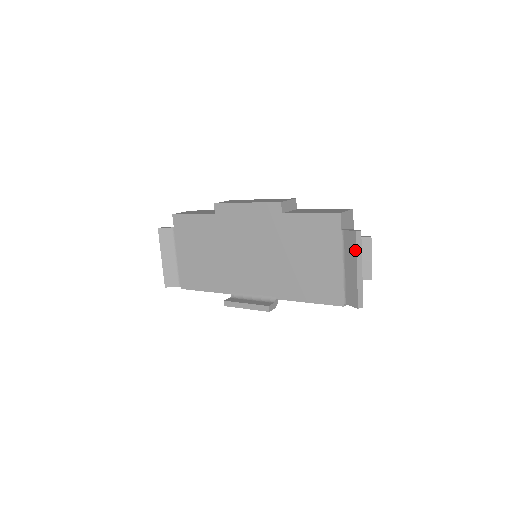
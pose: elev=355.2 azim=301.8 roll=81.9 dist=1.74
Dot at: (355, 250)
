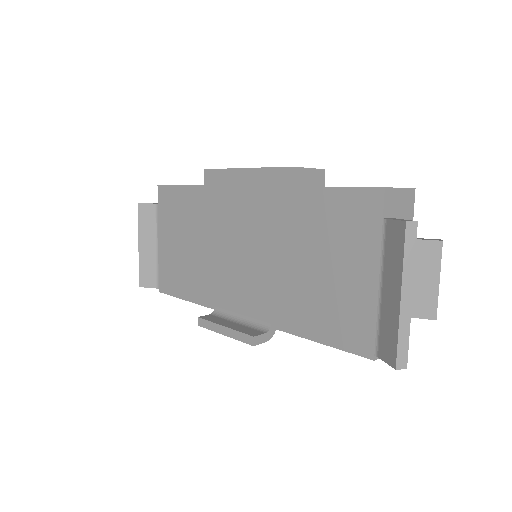
Dot at: (401, 257)
